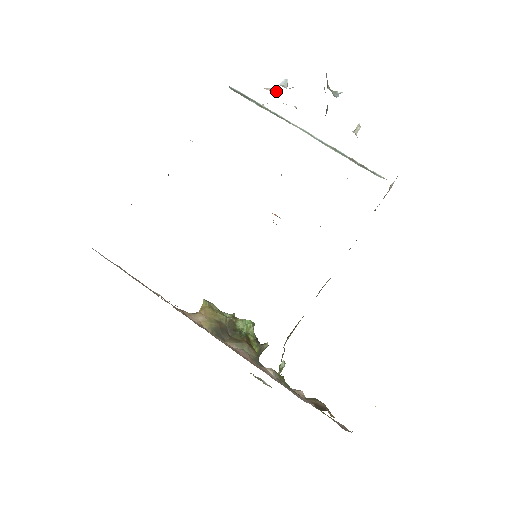
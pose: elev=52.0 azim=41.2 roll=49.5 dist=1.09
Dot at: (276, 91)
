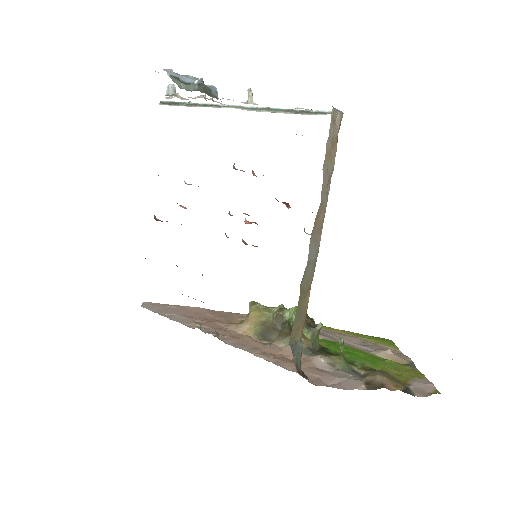
Dot at: occluded
